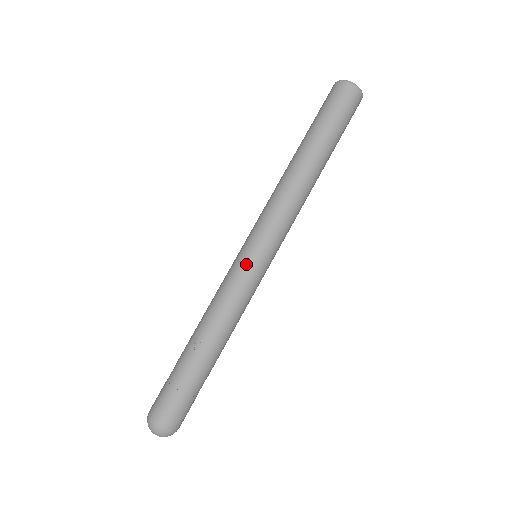
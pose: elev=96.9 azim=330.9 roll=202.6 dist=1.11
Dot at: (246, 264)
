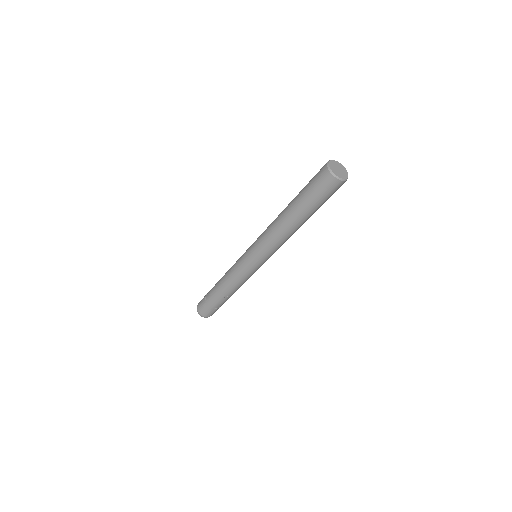
Dot at: occluded
